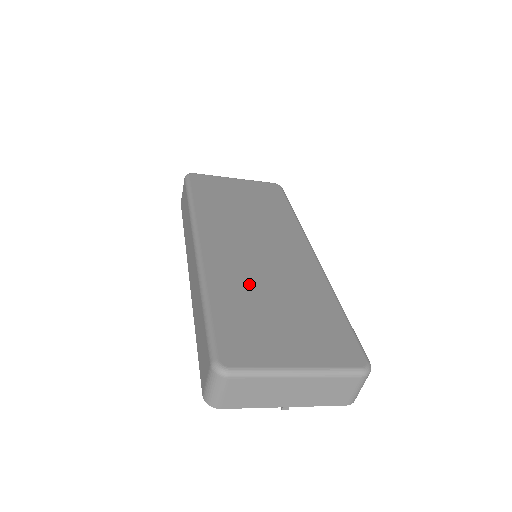
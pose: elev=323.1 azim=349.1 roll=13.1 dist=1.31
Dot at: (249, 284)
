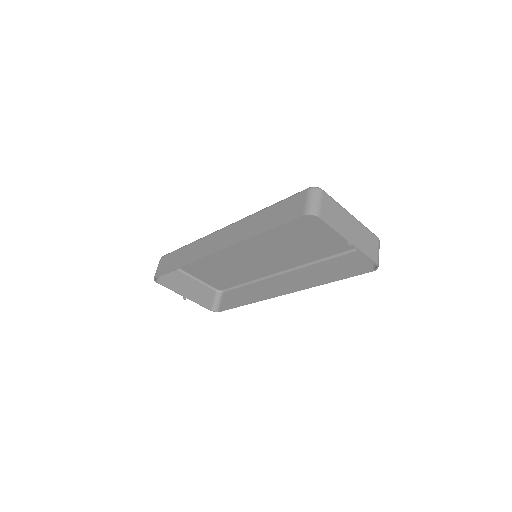
Dot at: (278, 229)
